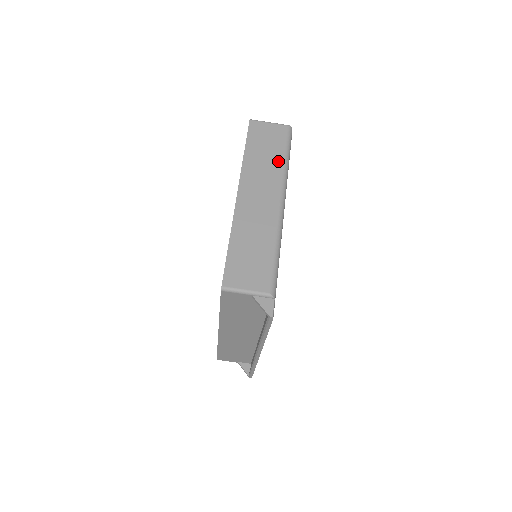
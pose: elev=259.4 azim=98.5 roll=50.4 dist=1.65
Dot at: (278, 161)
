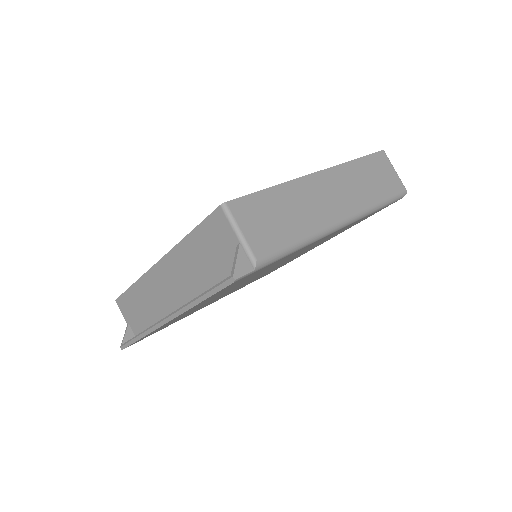
Dot at: (374, 196)
